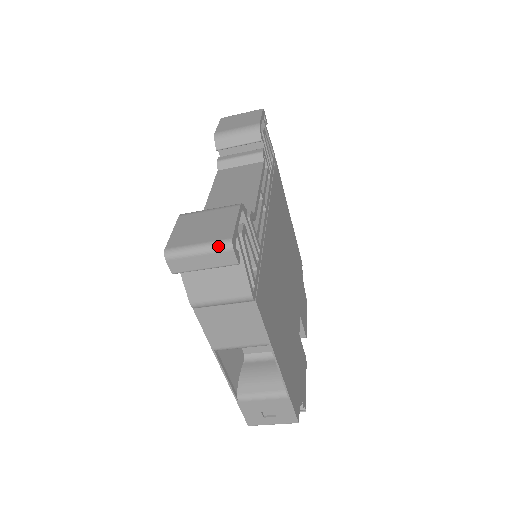
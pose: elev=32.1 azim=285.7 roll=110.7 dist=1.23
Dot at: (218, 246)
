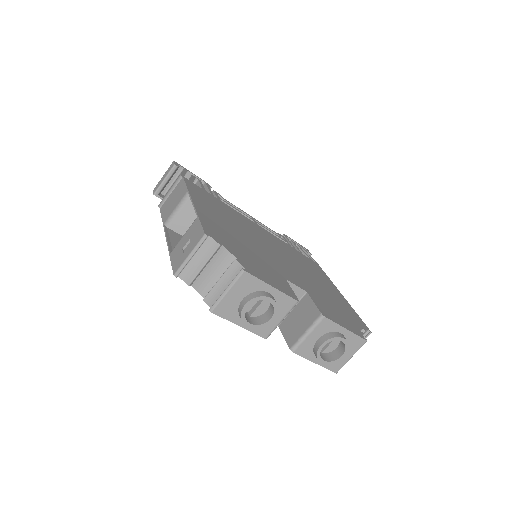
Dot at: occluded
